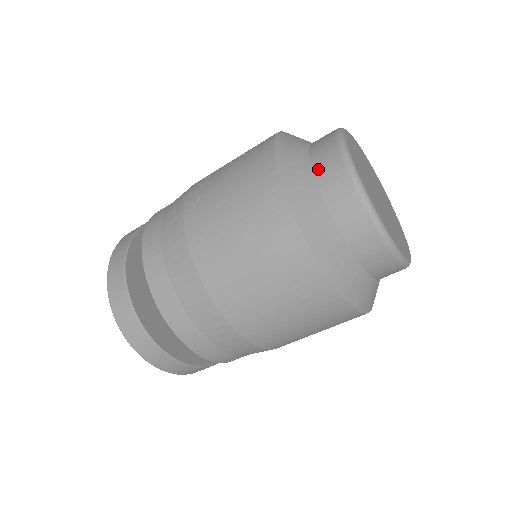
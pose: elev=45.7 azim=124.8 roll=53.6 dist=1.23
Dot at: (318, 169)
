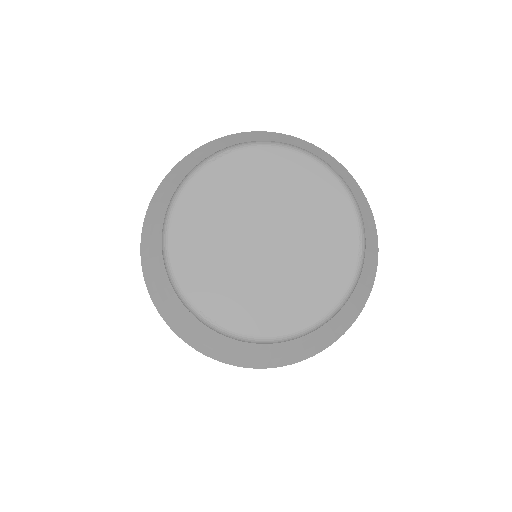
Dot at: occluded
